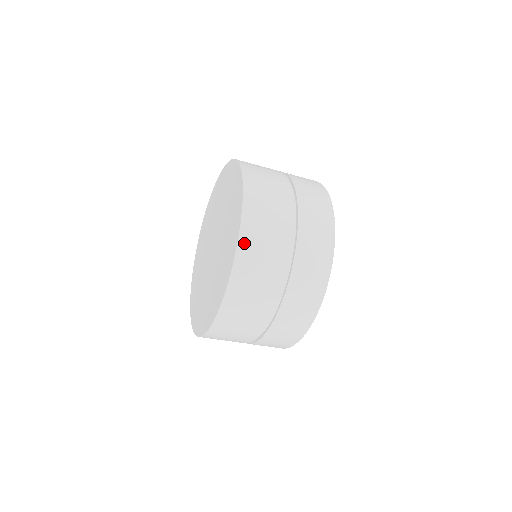
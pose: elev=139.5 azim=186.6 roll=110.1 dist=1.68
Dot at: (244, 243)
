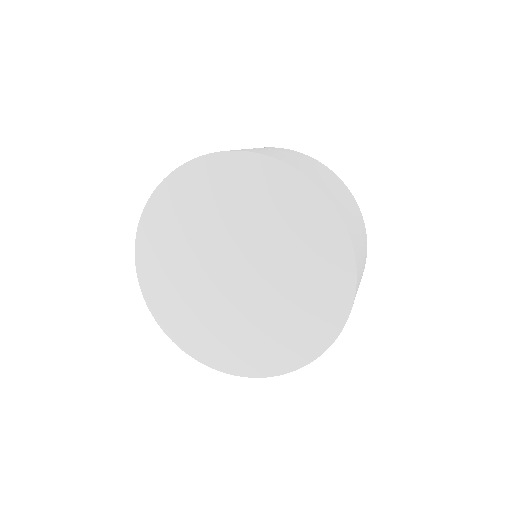
Dot at: (354, 245)
